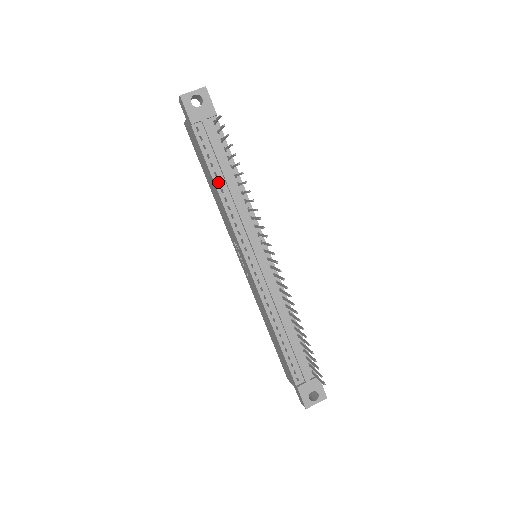
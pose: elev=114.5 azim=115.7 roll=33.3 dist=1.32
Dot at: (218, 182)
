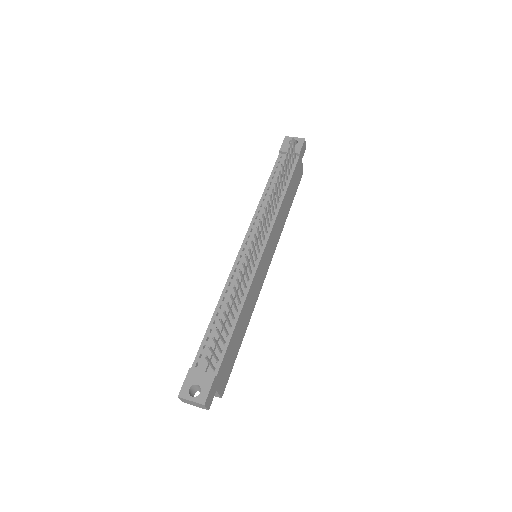
Dot at: occluded
